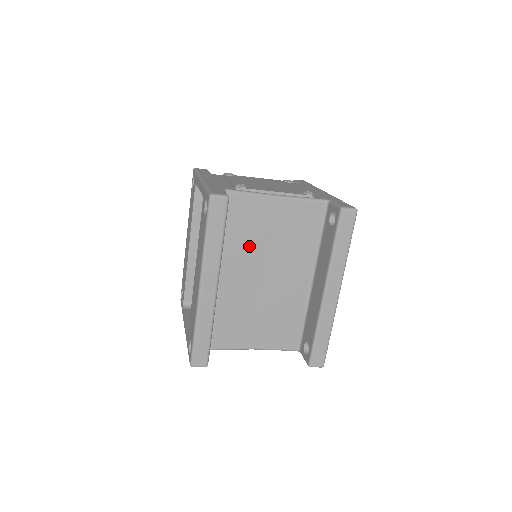
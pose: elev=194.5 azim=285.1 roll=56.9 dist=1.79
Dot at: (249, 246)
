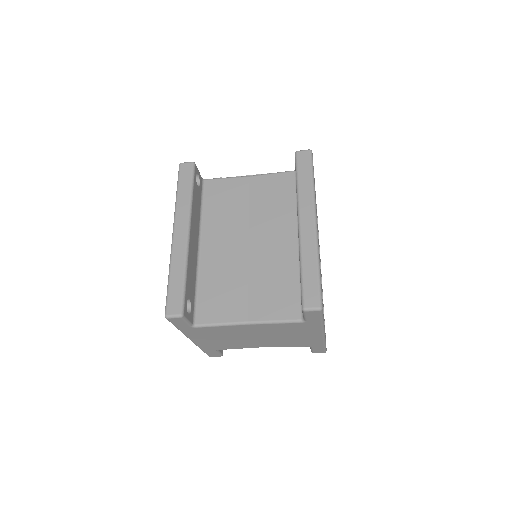
Dot at: (229, 218)
